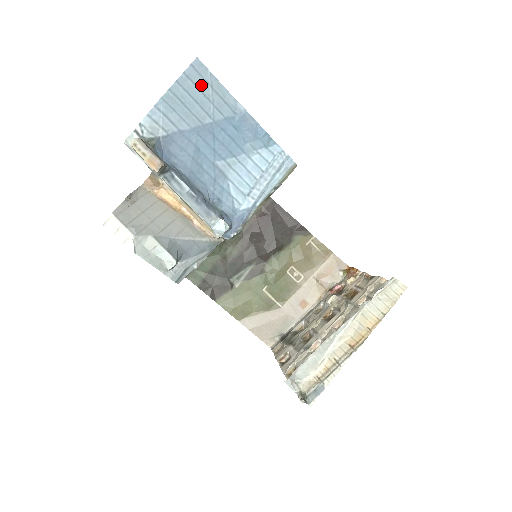
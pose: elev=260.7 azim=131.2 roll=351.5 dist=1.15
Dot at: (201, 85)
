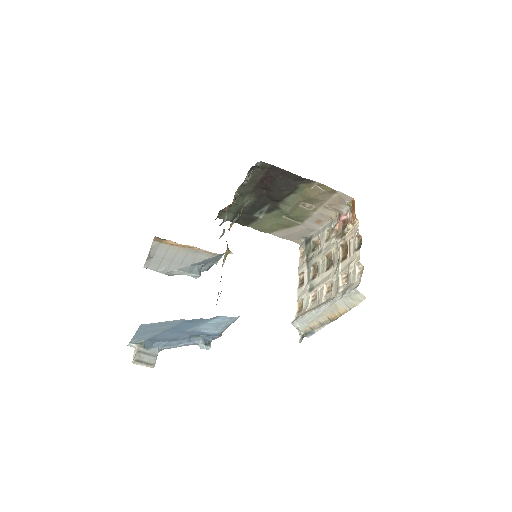
Dot at: (153, 326)
